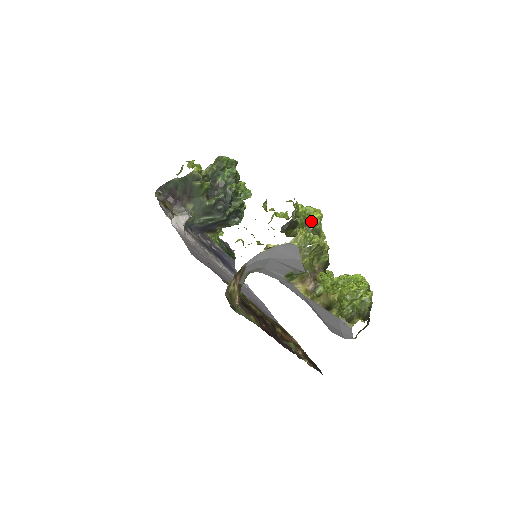
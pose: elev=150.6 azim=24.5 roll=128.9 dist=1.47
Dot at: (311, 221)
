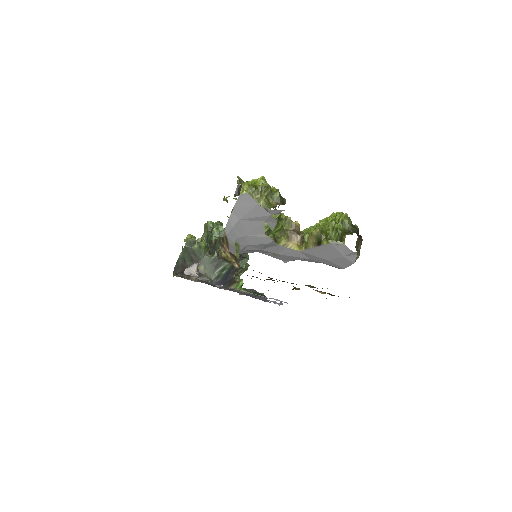
Dot at: (258, 185)
